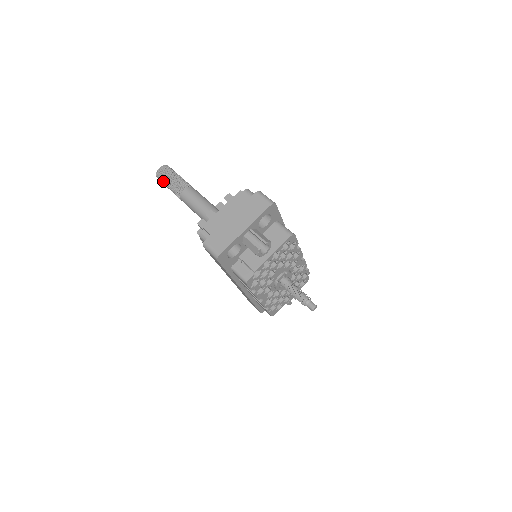
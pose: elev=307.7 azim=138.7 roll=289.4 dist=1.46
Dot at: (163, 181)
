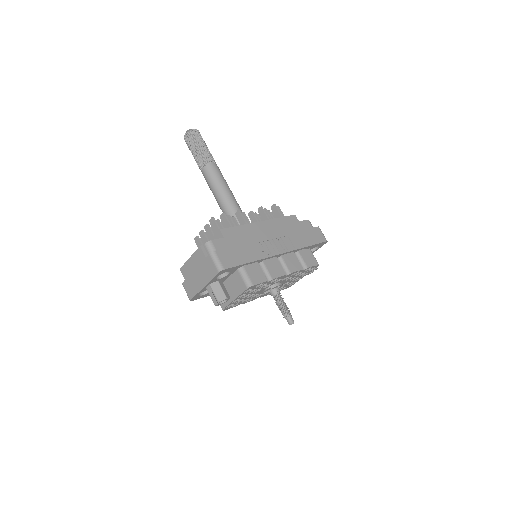
Dot at: occluded
